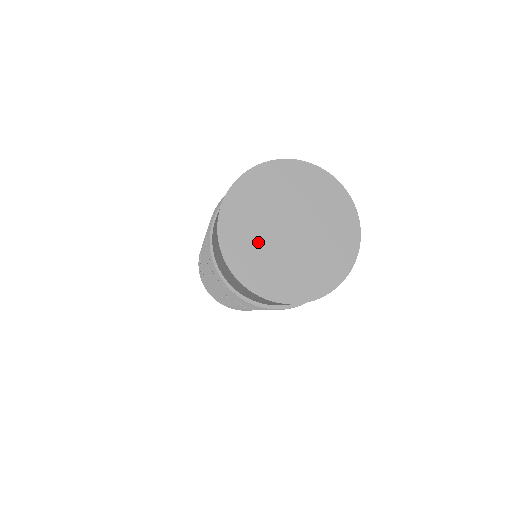
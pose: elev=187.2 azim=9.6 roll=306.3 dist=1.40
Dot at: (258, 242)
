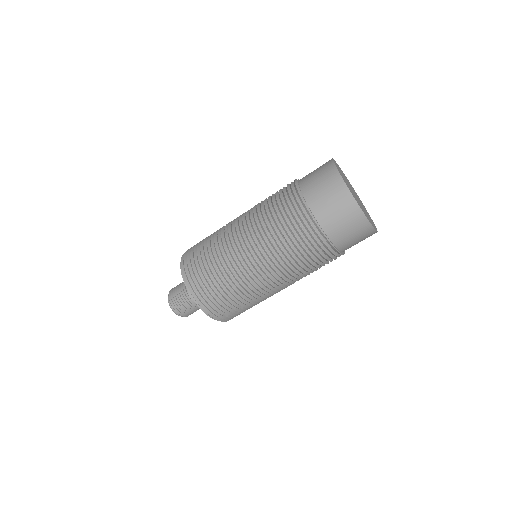
Dot at: (357, 200)
